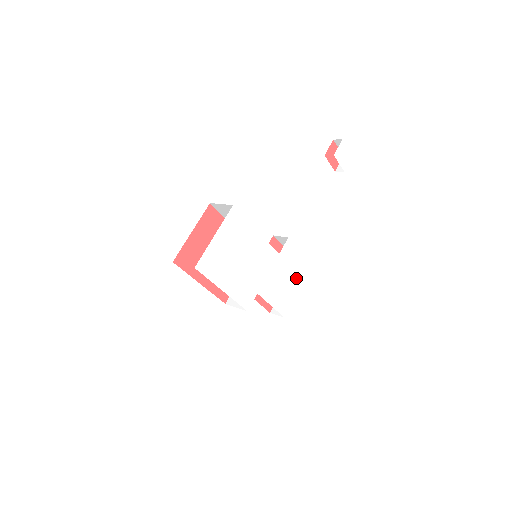
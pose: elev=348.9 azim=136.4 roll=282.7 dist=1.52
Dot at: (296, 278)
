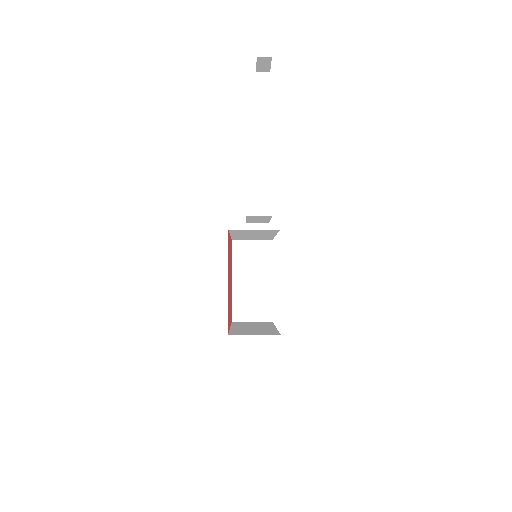
Dot at: occluded
